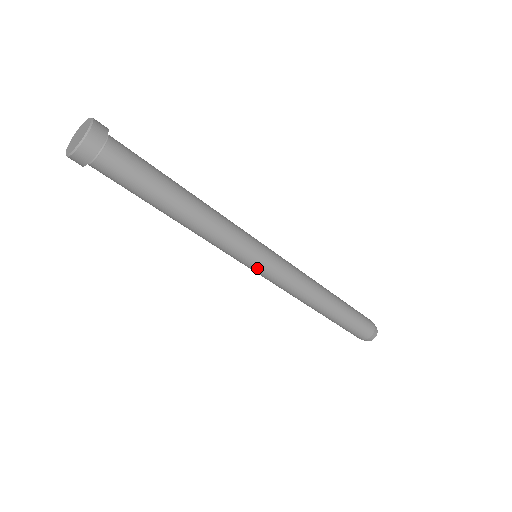
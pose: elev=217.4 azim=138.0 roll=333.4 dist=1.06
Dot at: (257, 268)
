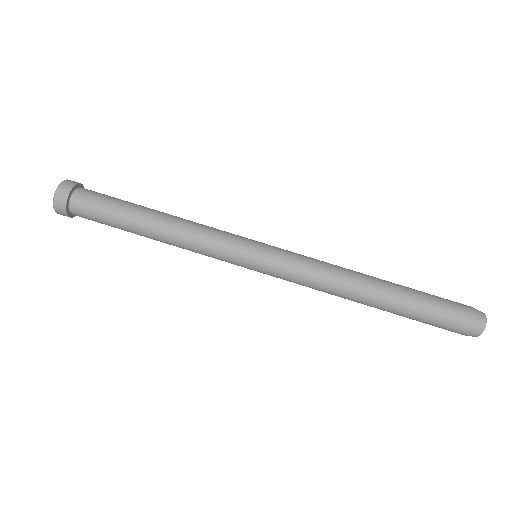
Dot at: (257, 259)
